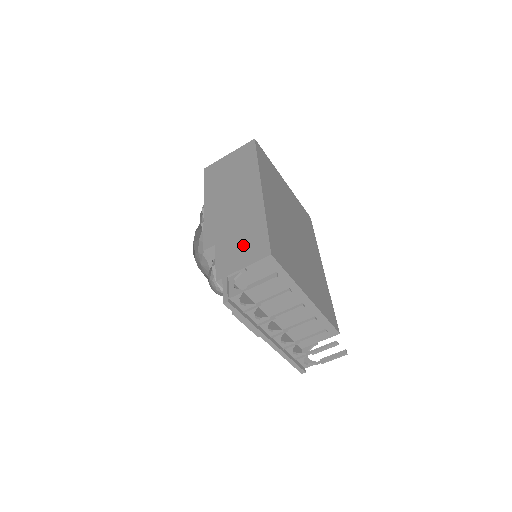
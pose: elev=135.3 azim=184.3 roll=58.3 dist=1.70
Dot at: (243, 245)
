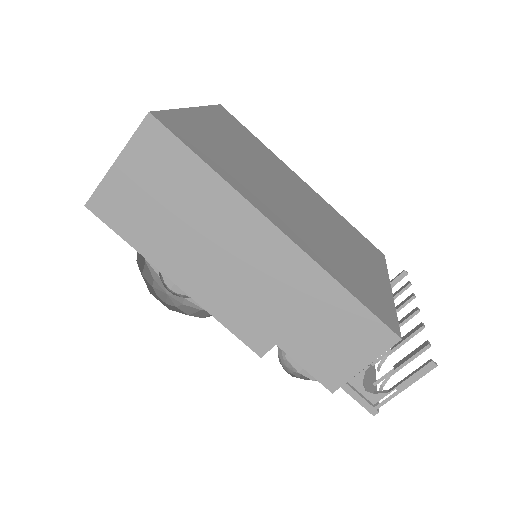
Dot at: (335, 336)
